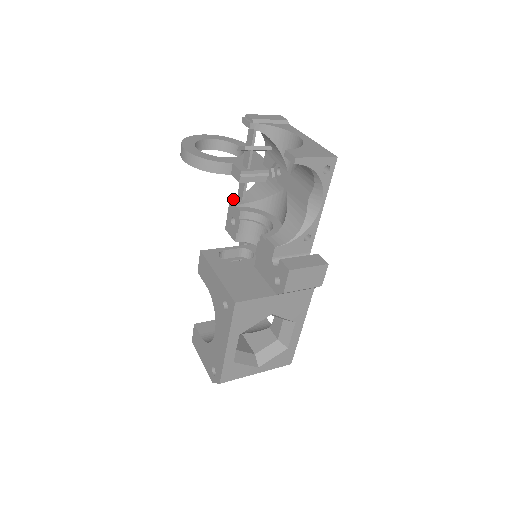
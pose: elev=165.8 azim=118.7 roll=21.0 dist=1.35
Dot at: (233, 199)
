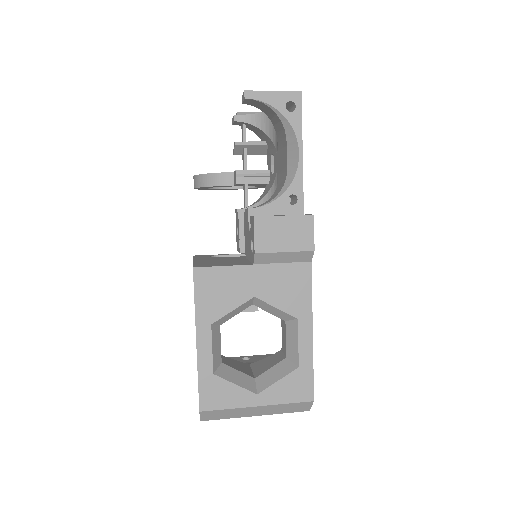
Dot at: occluded
